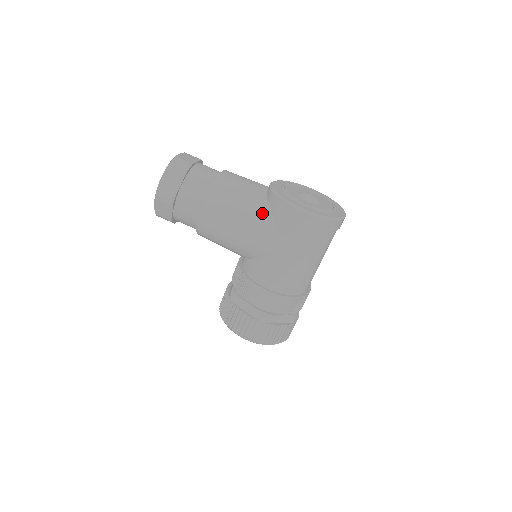
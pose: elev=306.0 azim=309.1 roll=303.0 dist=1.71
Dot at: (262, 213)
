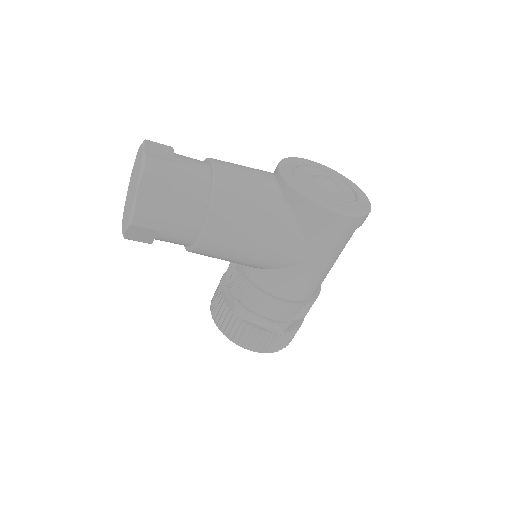
Dot at: (284, 220)
